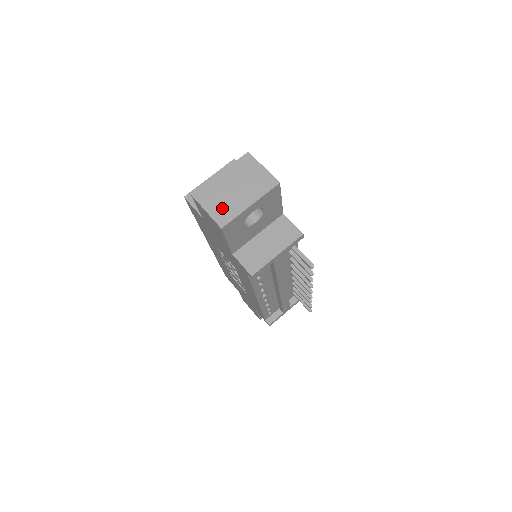
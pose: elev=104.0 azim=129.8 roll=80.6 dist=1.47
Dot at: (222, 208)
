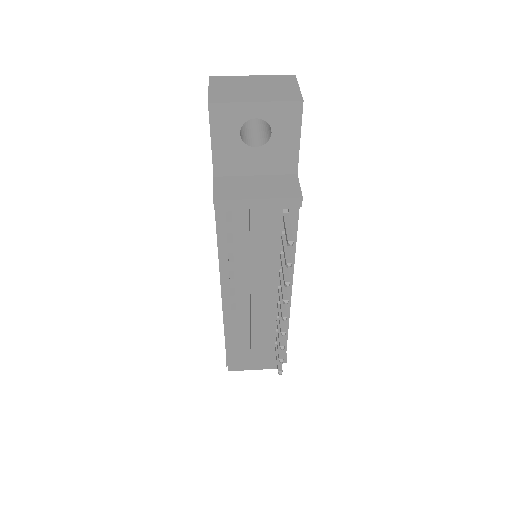
Dot at: (226, 93)
